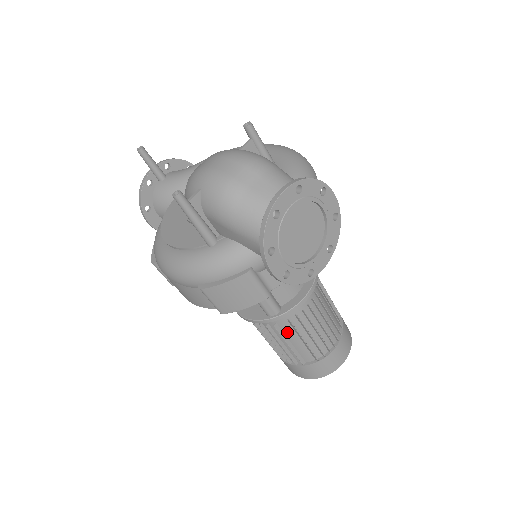
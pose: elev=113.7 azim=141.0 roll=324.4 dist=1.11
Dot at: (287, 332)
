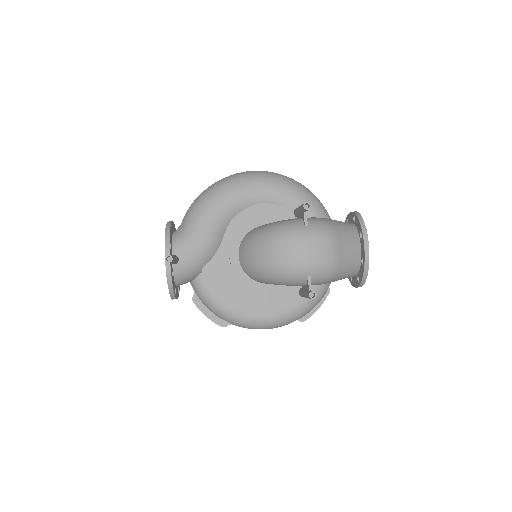
Dot at: occluded
